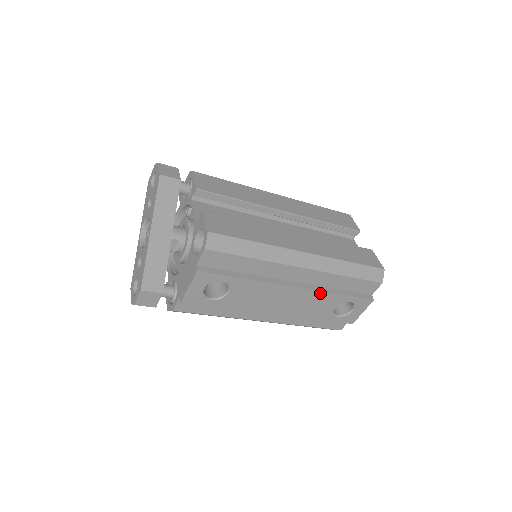
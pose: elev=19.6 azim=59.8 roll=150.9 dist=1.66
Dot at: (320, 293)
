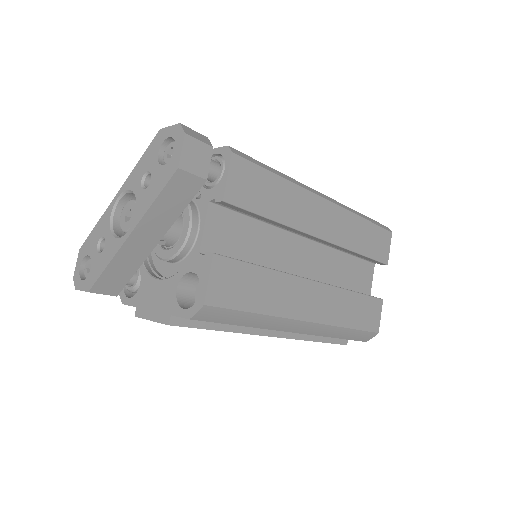
Dot at: (298, 339)
